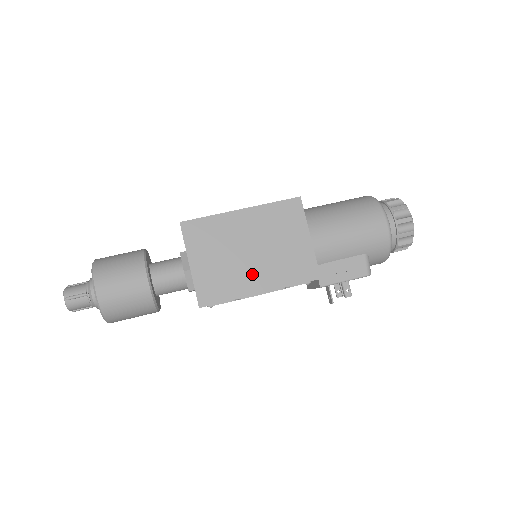
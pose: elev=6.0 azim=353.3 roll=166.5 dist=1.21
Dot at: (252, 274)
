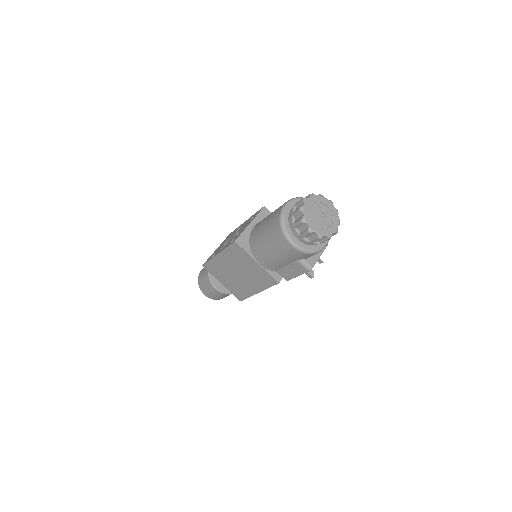
Dot at: (247, 285)
